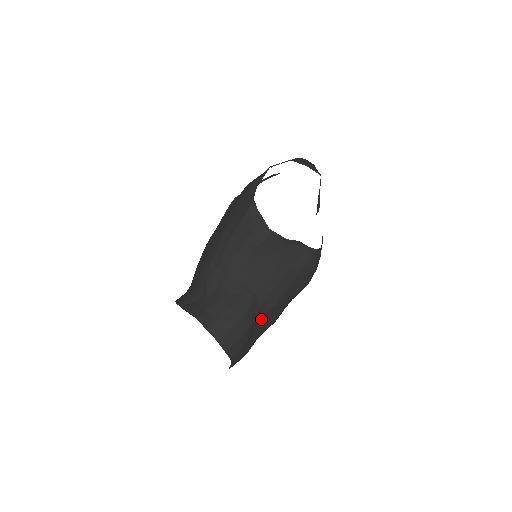
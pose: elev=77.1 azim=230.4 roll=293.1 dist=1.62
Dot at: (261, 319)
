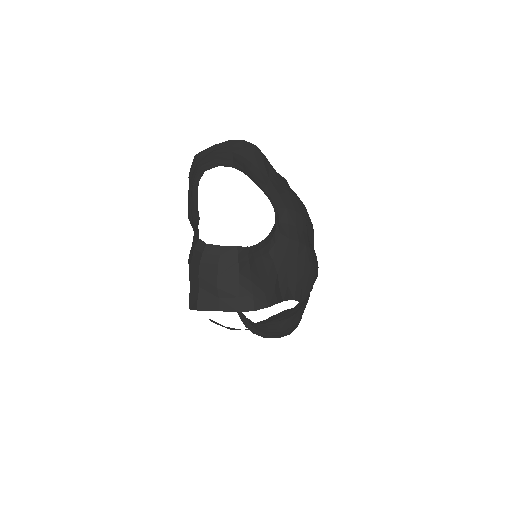
Dot at: (298, 310)
